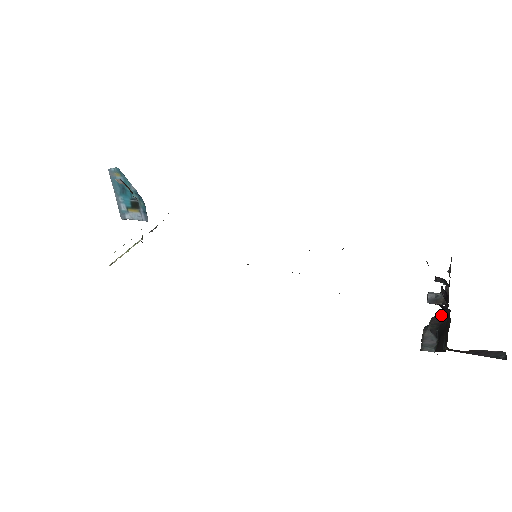
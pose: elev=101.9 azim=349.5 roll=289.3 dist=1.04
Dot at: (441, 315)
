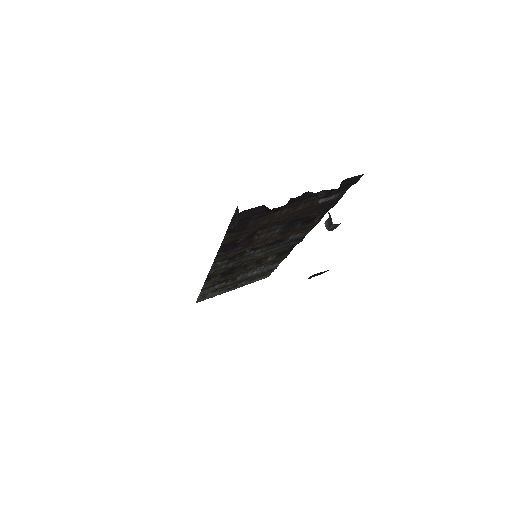
Dot at: occluded
